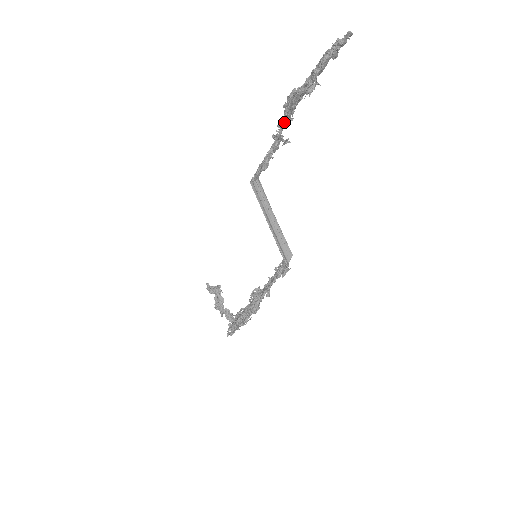
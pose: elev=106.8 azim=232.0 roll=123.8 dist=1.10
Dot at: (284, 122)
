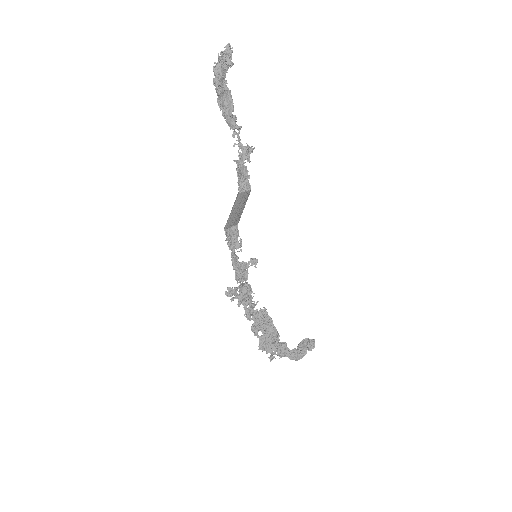
Dot at: (234, 131)
